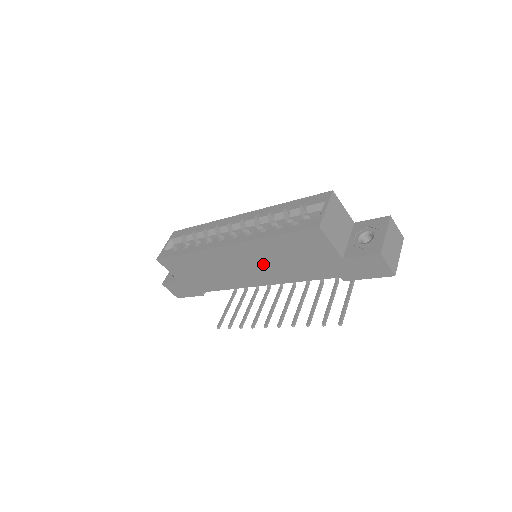
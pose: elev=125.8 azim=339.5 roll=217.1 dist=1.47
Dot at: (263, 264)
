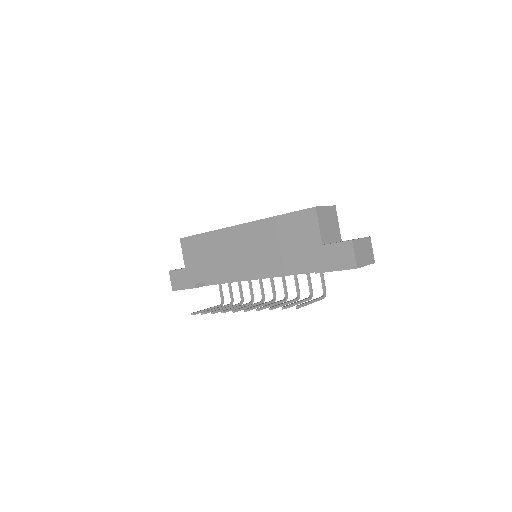
Dot at: (260, 248)
